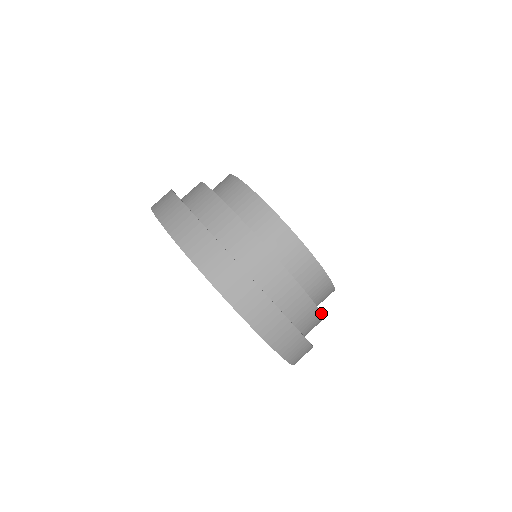
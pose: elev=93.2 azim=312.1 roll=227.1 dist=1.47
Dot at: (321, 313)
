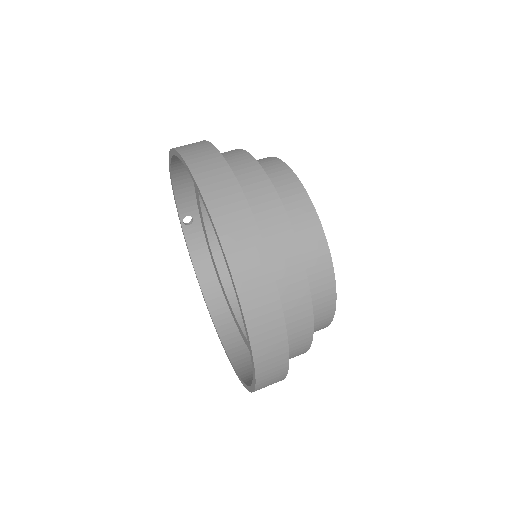
Dot at: (312, 340)
